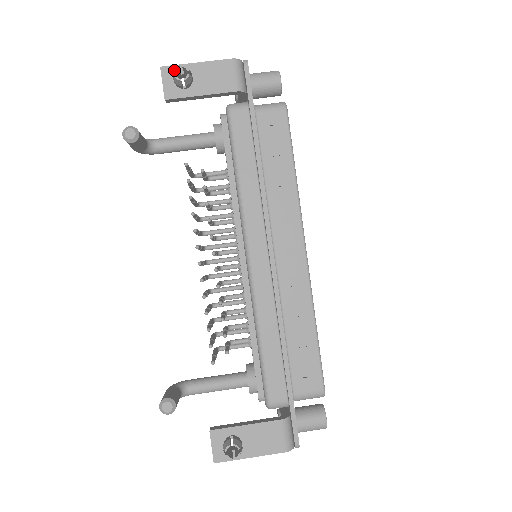
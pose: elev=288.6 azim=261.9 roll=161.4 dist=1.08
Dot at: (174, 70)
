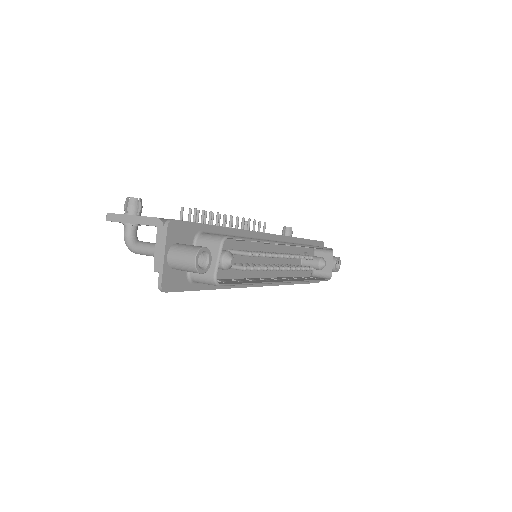
Dot at: occluded
